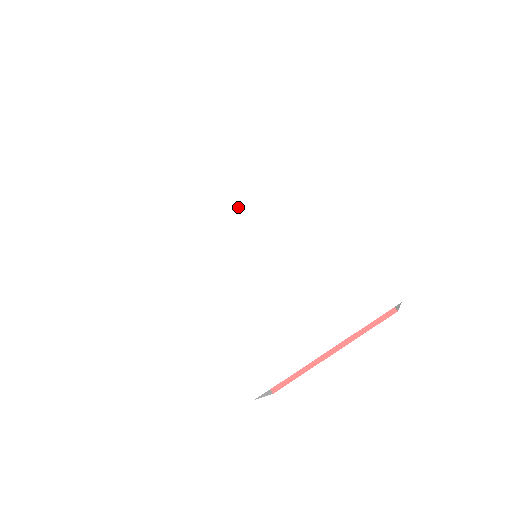
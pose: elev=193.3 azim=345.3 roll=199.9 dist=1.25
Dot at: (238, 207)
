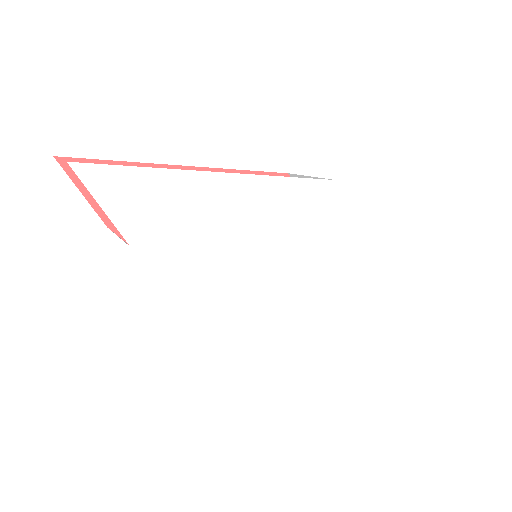
Dot at: (262, 225)
